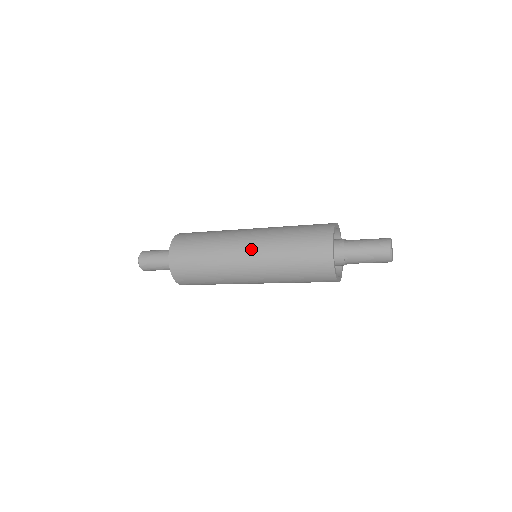
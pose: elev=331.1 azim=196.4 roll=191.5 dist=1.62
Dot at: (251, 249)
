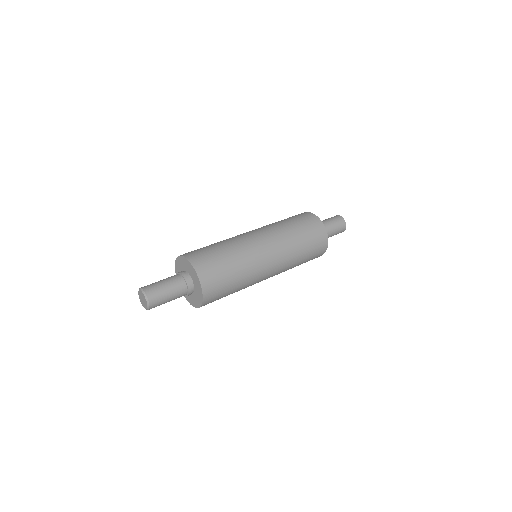
Dot at: (274, 255)
